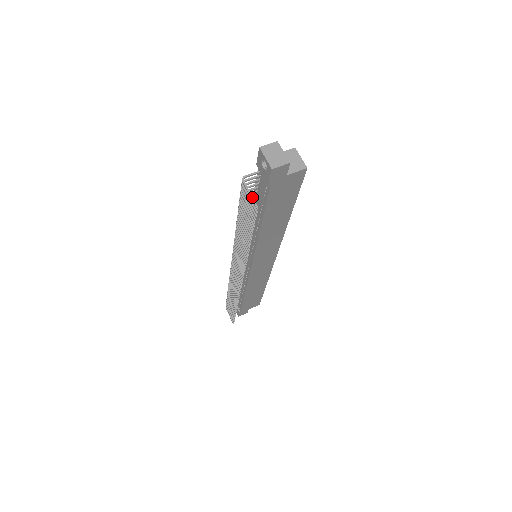
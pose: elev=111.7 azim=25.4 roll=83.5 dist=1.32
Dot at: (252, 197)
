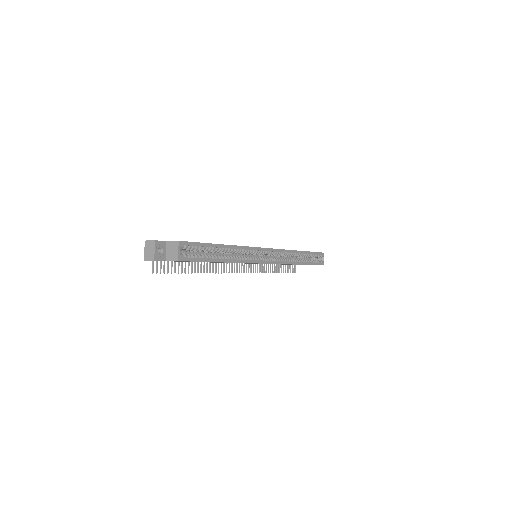
Dot at: (153, 264)
